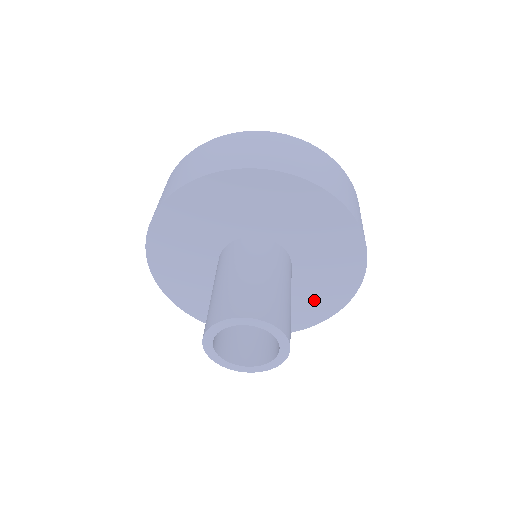
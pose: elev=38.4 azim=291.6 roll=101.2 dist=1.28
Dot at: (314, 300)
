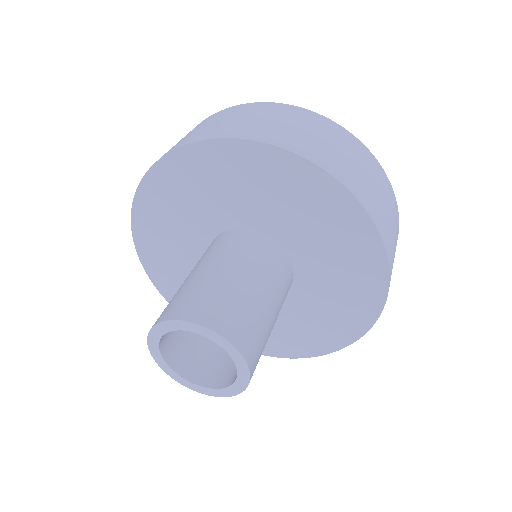
Dot at: (315, 326)
